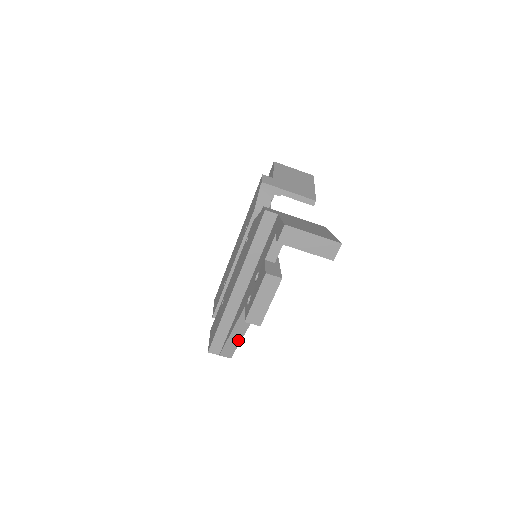
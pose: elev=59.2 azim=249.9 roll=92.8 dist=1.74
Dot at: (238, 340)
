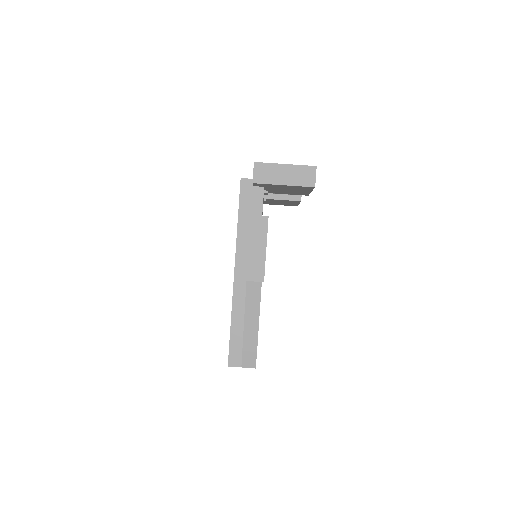
Dot at: (255, 334)
